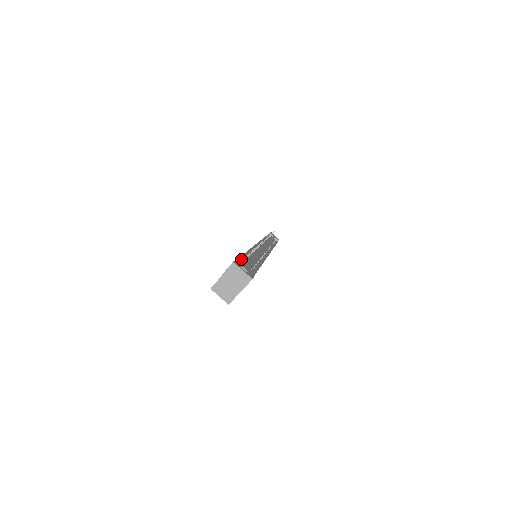
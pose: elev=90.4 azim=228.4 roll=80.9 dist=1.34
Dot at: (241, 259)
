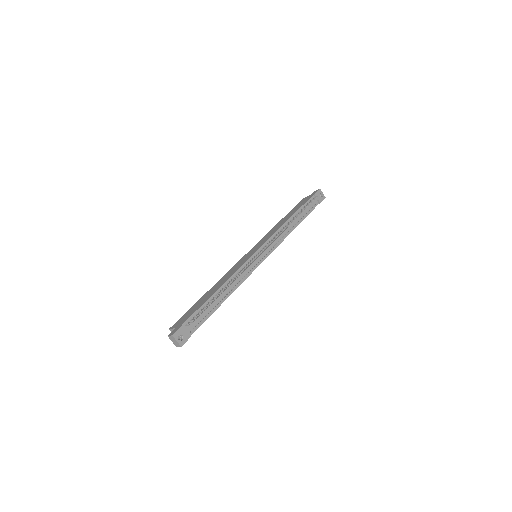
Dot at: (195, 314)
